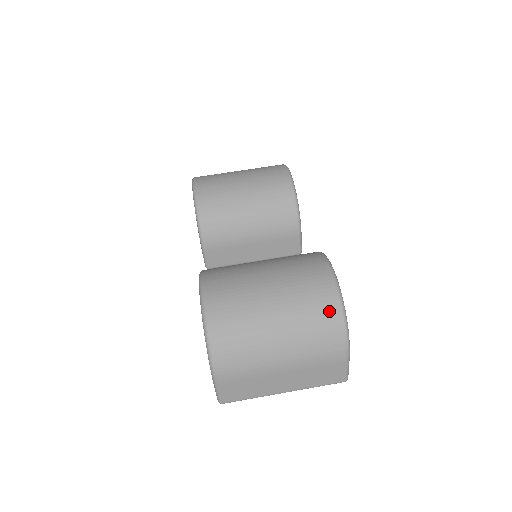
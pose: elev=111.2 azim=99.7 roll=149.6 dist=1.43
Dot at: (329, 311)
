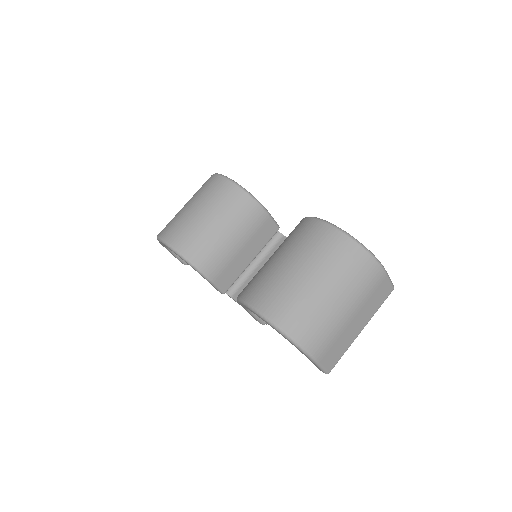
Dot at: (352, 253)
